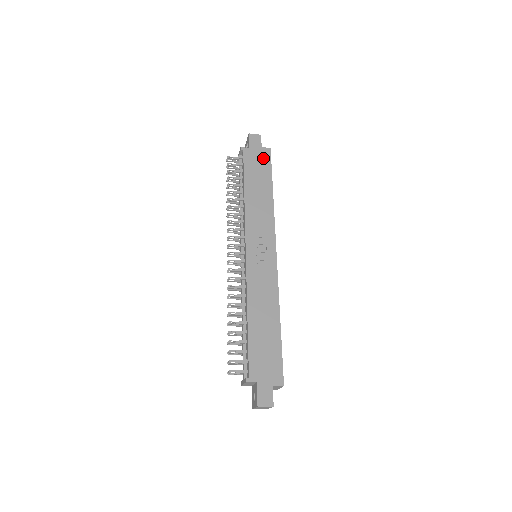
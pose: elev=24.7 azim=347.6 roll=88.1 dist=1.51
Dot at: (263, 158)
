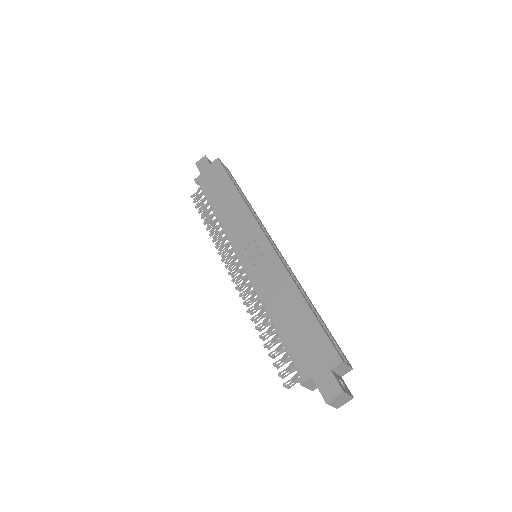
Dot at: (215, 171)
